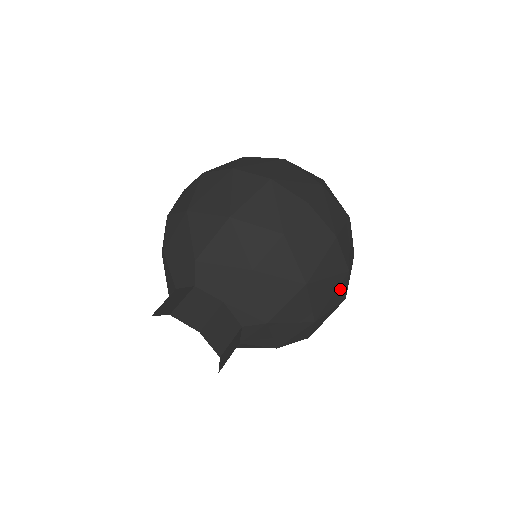
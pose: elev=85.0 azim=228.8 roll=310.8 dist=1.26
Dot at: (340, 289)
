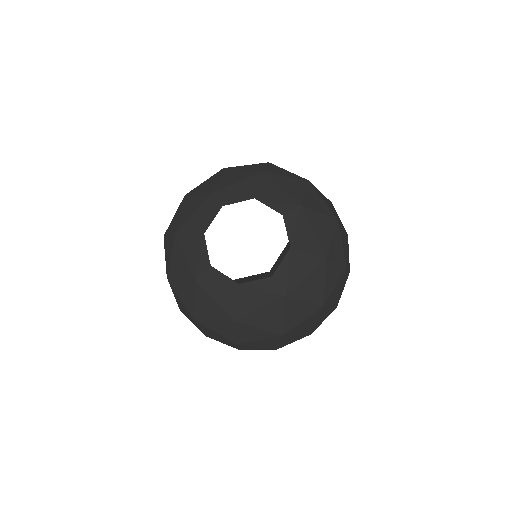
Dot at: (297, 338)
